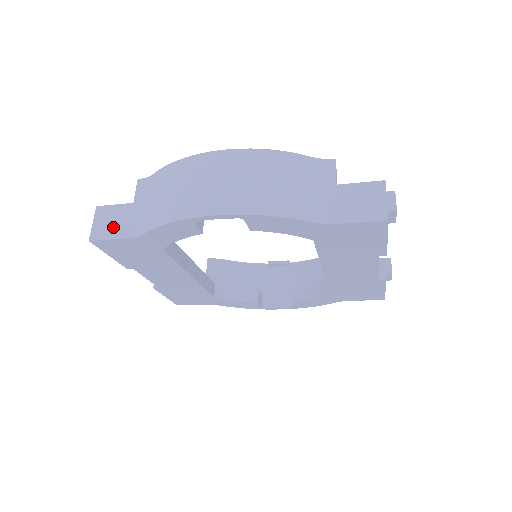
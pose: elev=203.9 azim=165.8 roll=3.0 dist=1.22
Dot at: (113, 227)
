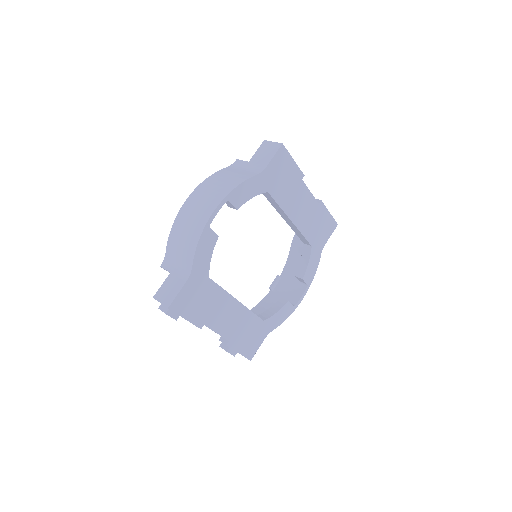
Dot at: (173, 289)
